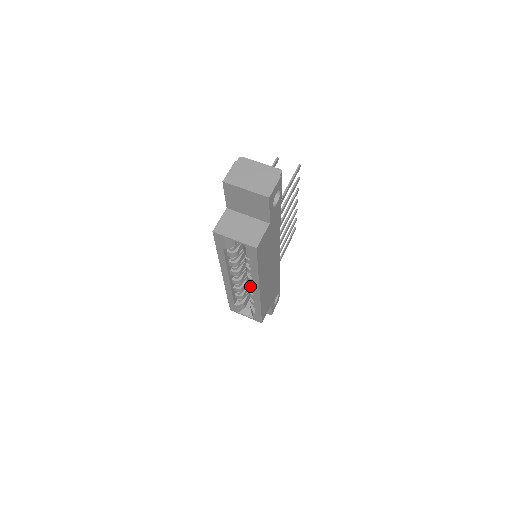
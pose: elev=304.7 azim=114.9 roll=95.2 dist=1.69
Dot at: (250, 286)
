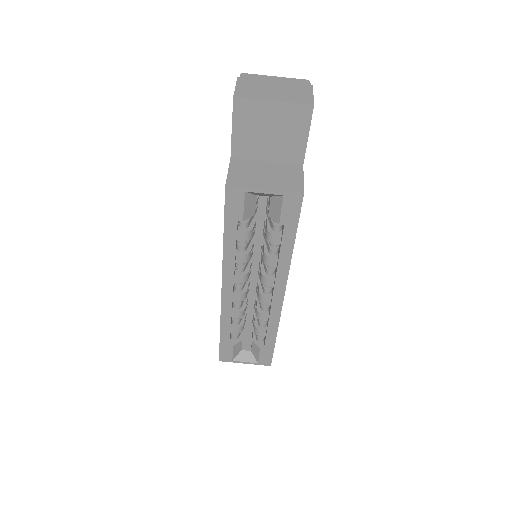
Dot at: (264, 296)
